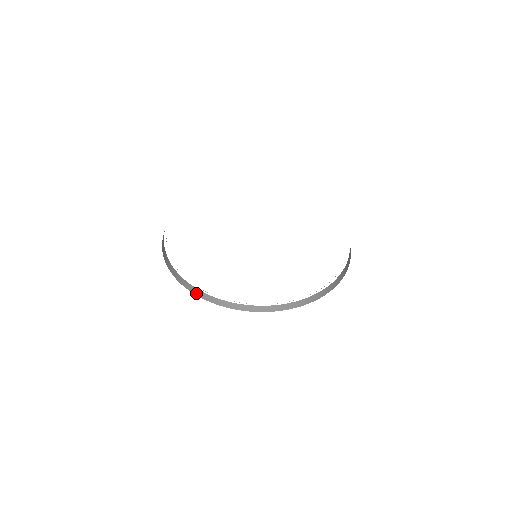
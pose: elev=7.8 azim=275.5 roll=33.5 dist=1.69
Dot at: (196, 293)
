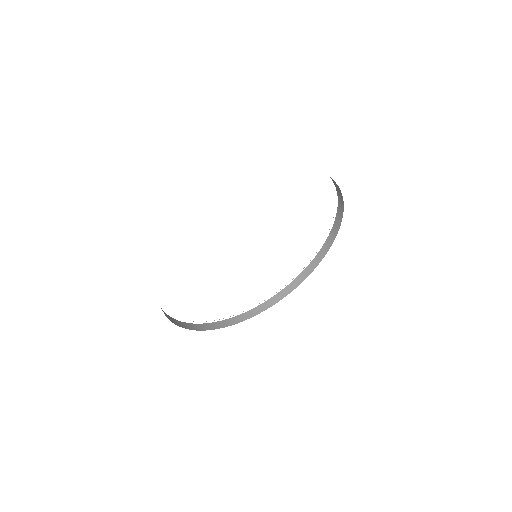
Dot at: (171, 320)
